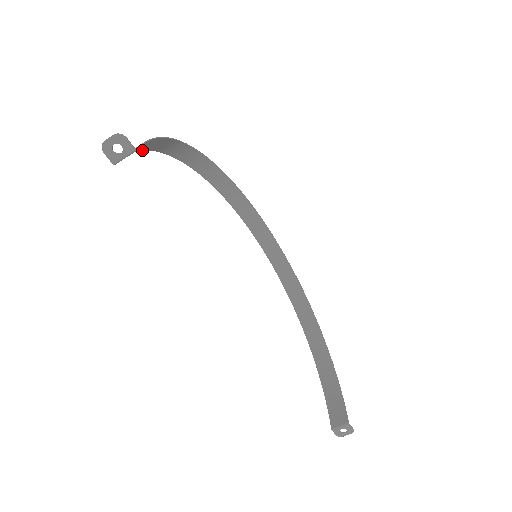
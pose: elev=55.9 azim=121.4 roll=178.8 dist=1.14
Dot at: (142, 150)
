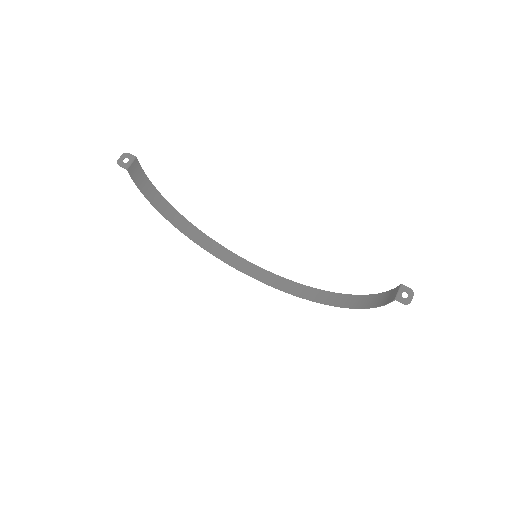
Dot at: (144, 196)
